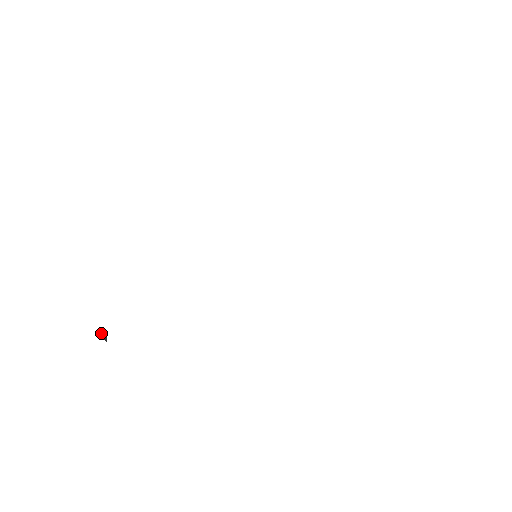
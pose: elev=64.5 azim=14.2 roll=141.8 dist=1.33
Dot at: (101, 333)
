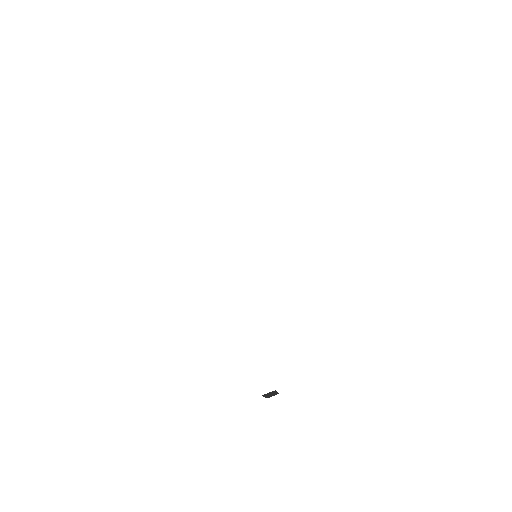
Dot at: (272, 393)
